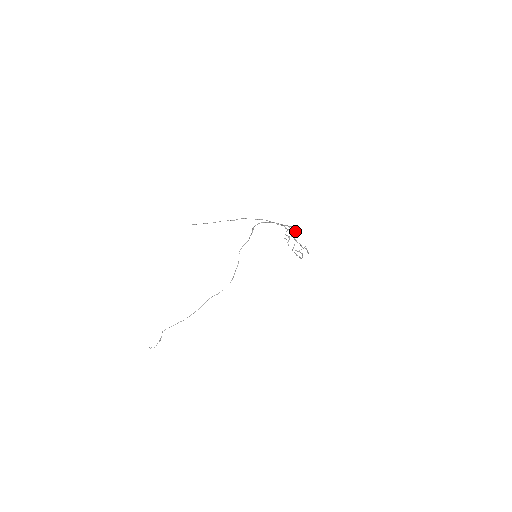
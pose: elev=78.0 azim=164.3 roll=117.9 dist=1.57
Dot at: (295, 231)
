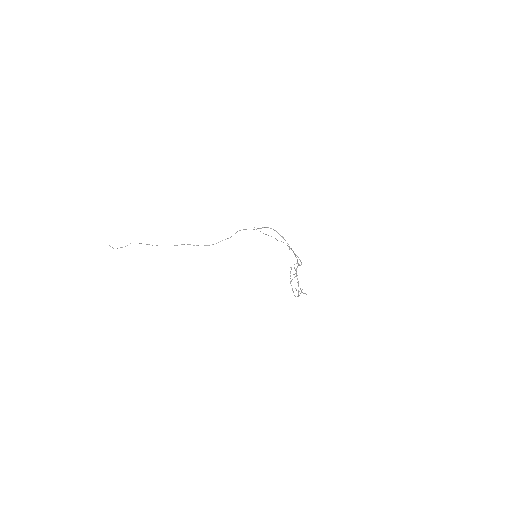
Dot at: occluded
